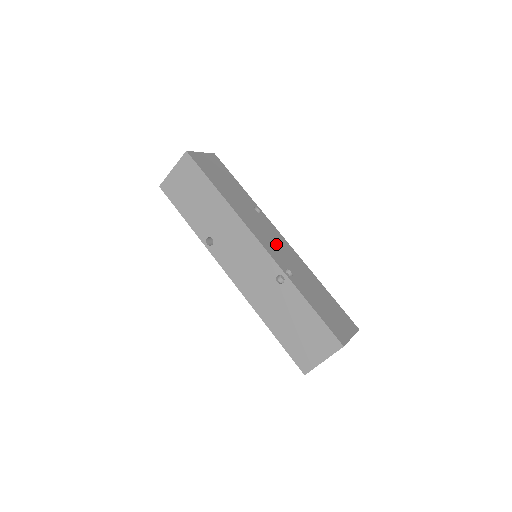
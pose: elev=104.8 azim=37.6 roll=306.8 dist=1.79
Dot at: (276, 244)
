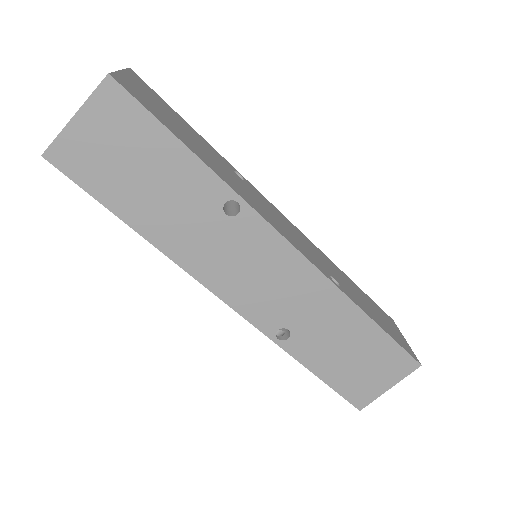
Dot at: (267, 282)
